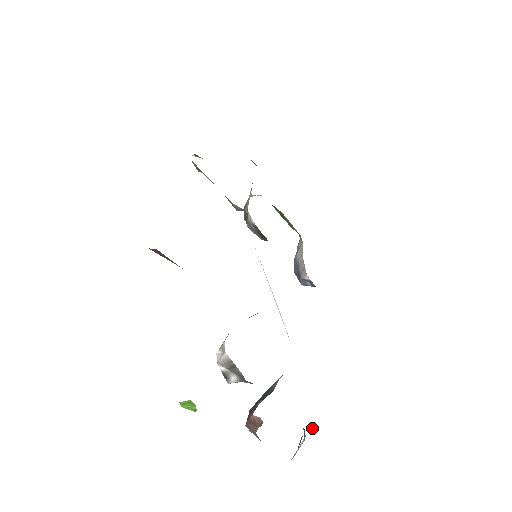
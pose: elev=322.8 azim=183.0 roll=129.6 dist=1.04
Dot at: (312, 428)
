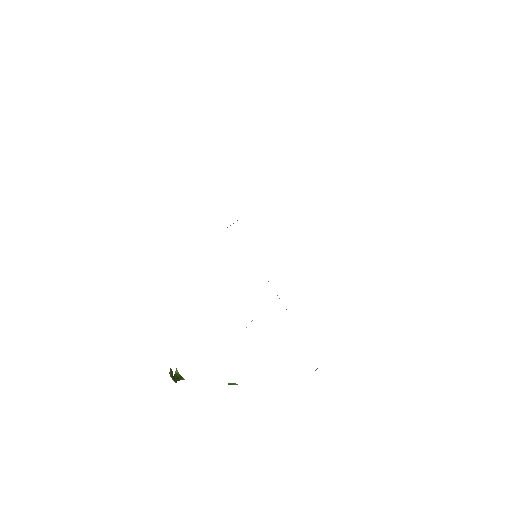
Dot at: occluded
